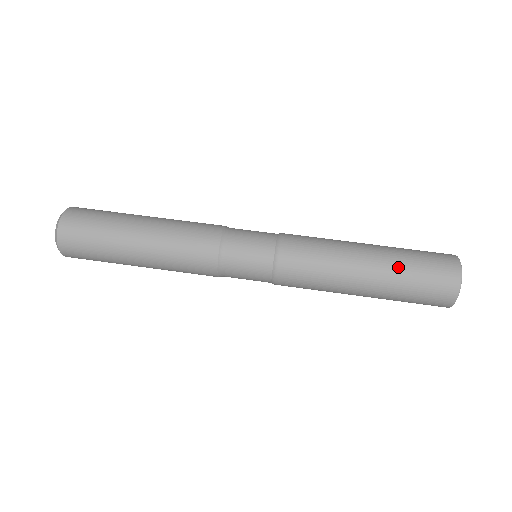
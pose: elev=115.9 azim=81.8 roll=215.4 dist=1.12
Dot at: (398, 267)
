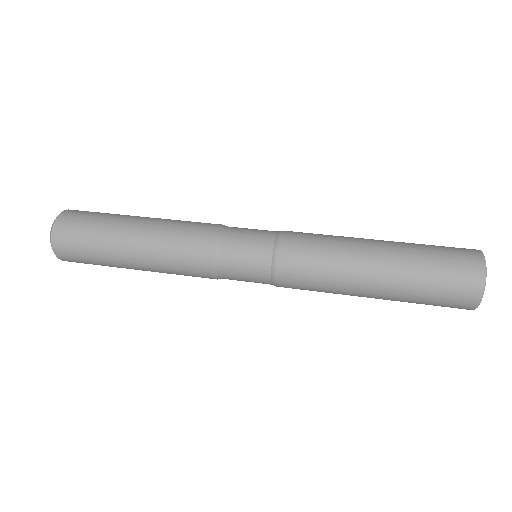
Dot at: (410, 270)
